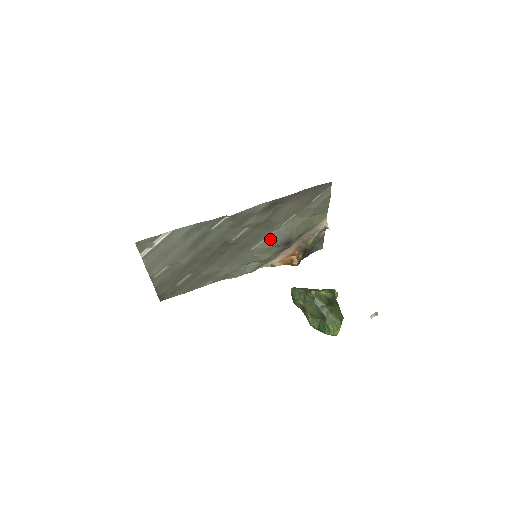
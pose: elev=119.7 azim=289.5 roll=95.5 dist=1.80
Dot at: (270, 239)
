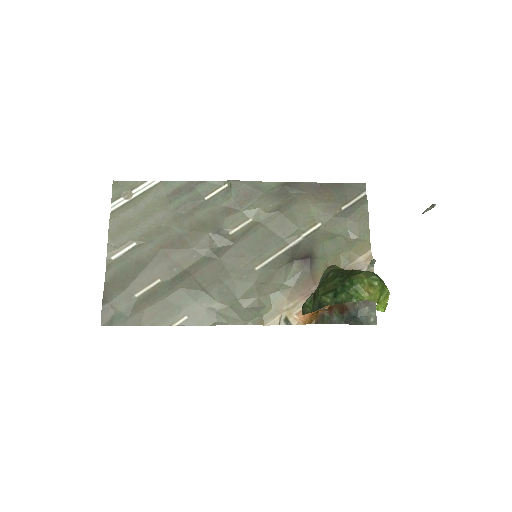
Dot at: (283, 256)
